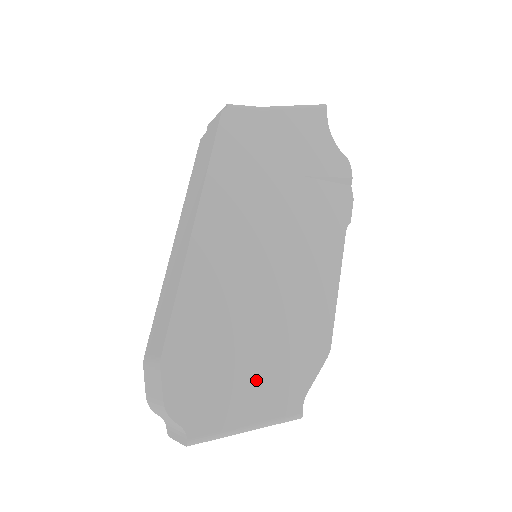
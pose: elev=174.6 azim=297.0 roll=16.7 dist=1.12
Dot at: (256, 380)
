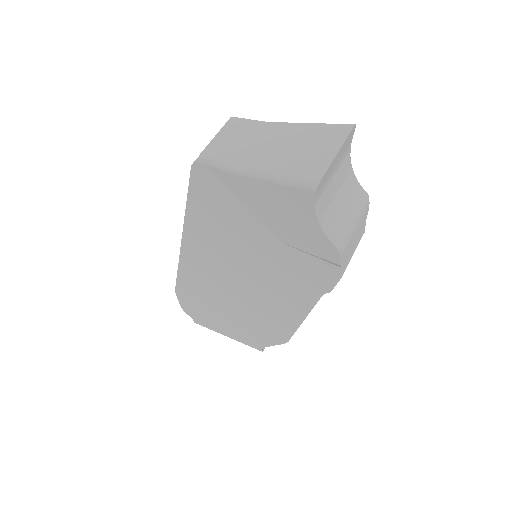
Dot at: (231, 325)
